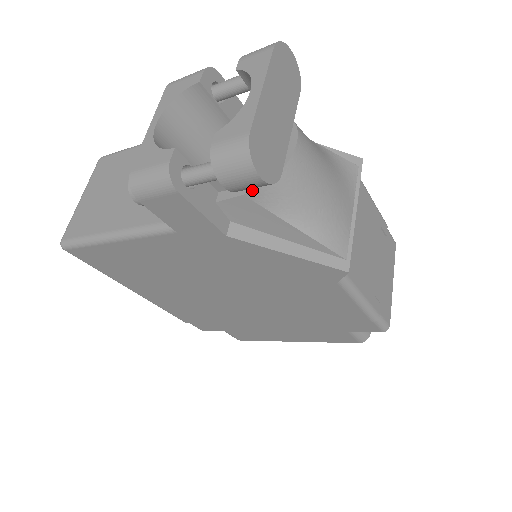
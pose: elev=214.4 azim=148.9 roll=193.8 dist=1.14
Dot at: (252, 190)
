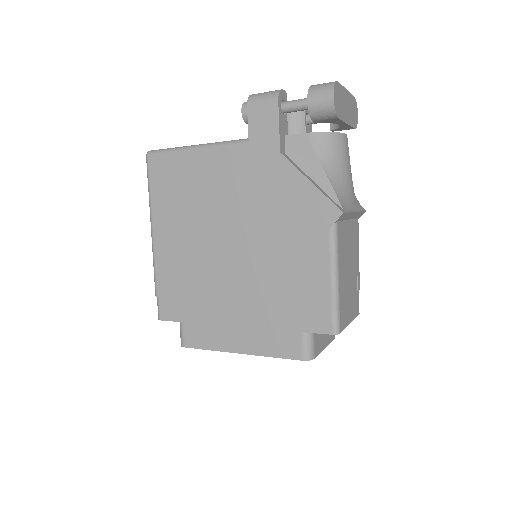
Dot at: (313, 132)
